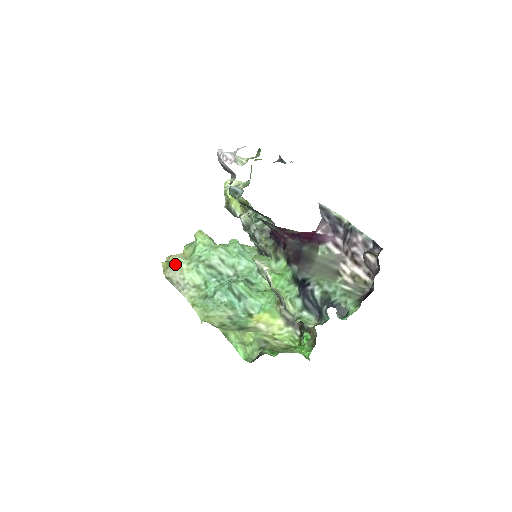
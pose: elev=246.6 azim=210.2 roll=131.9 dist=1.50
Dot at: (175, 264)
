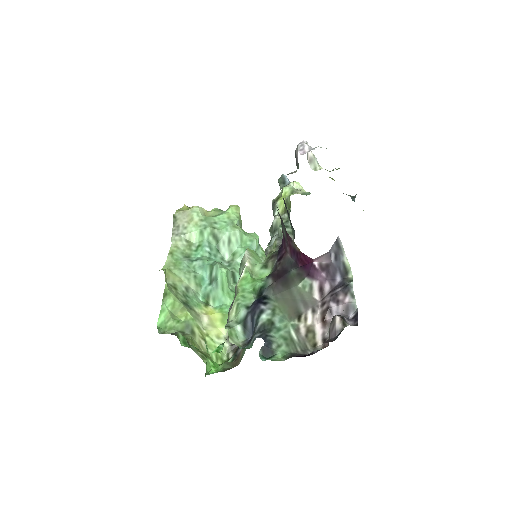
Dot at: (191, 212)
